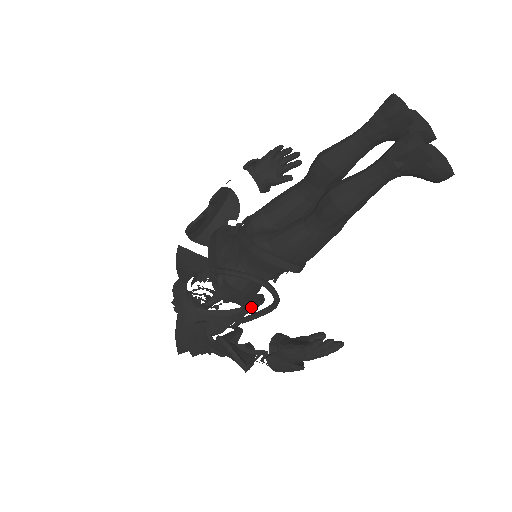
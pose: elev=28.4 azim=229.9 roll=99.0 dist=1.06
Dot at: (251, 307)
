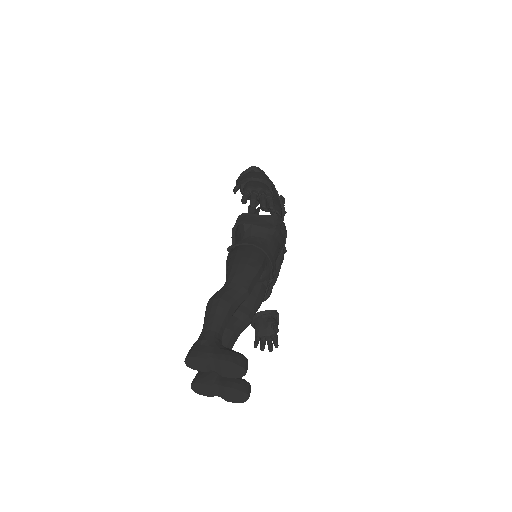
Dot at: occluded
